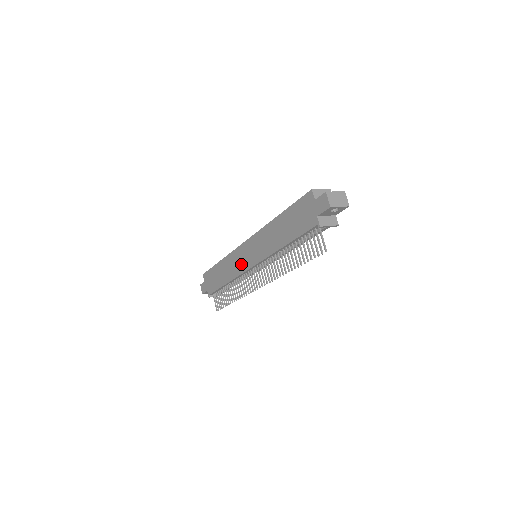
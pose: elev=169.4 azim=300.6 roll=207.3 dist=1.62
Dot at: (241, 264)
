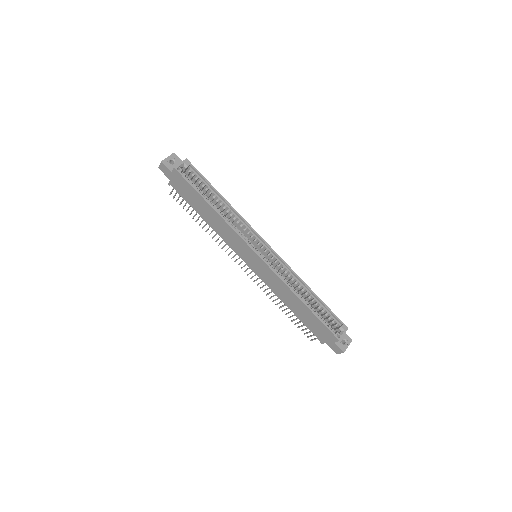
Dot at: (238, 249)
